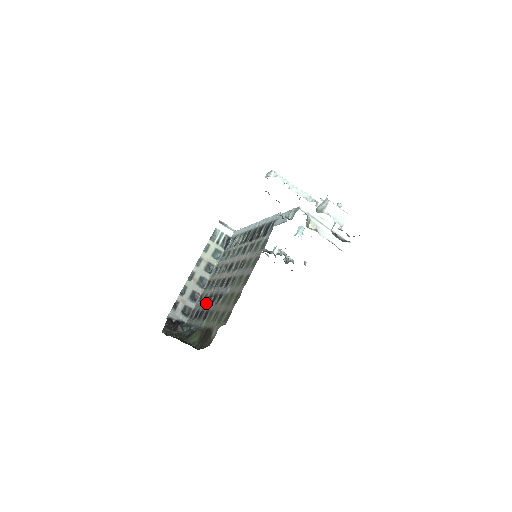
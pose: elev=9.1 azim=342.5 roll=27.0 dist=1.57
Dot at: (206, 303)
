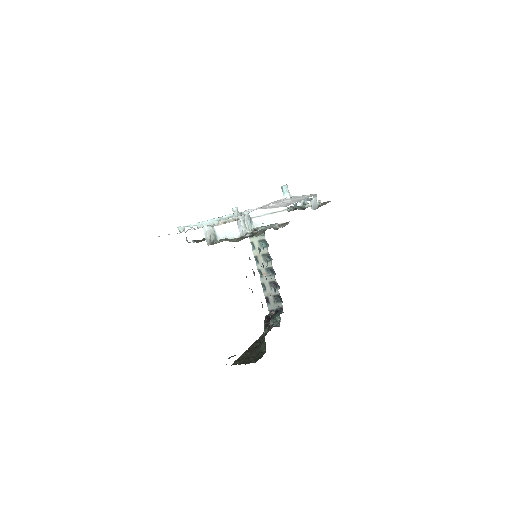
Dot at: occluded
